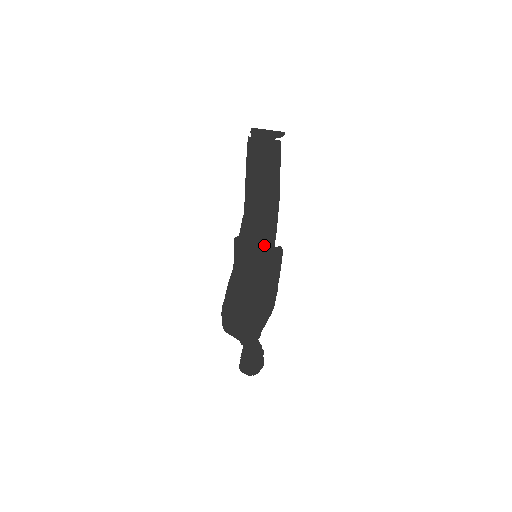
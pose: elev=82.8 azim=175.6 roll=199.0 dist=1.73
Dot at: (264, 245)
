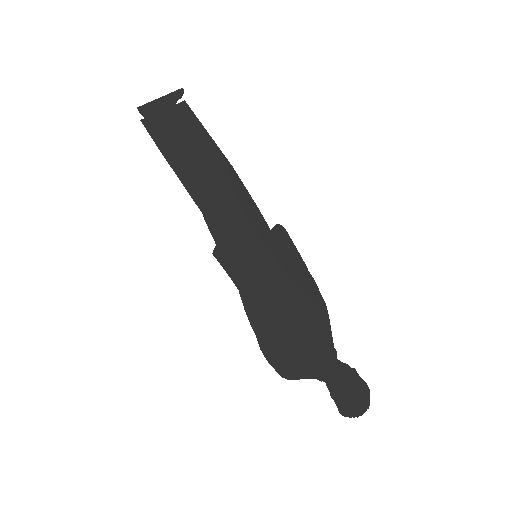
Dot at: (256, 236)
